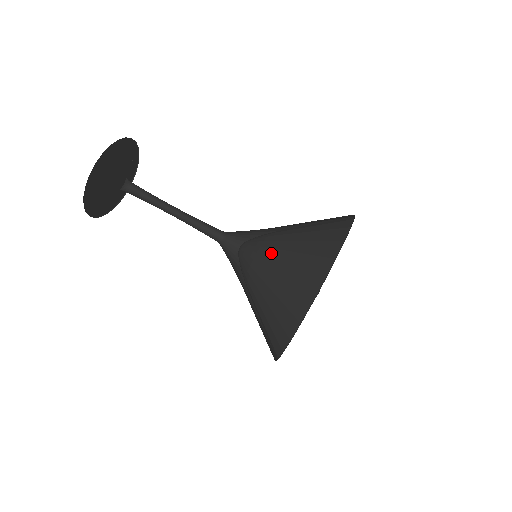
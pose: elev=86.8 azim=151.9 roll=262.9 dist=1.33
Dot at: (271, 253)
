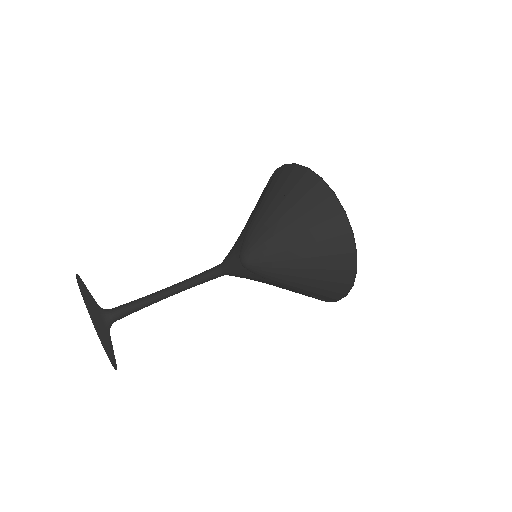
Dot at: (275, 229)
